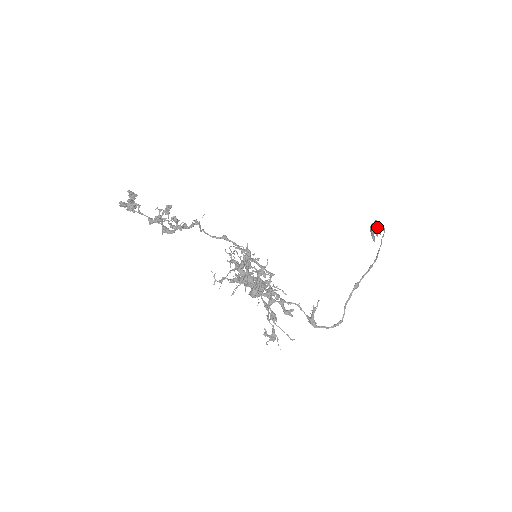
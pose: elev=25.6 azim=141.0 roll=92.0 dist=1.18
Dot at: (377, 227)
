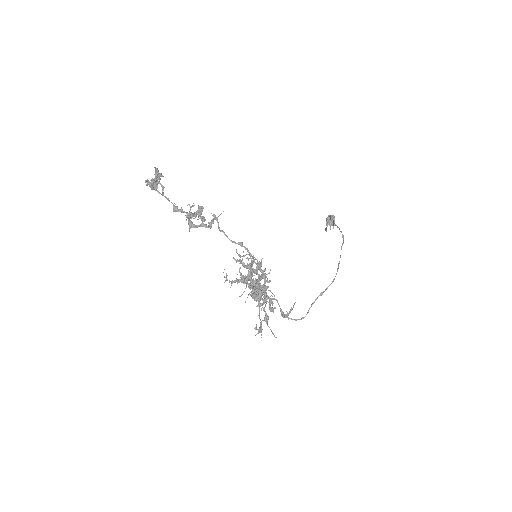
Dot at: (334, 223)
